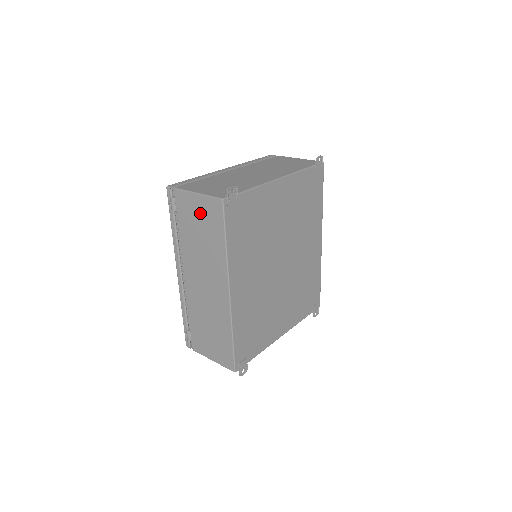
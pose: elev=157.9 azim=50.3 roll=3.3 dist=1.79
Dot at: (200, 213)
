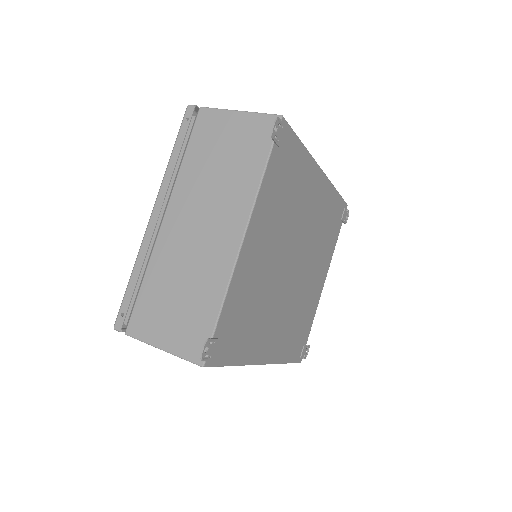
Dot at: occluded
